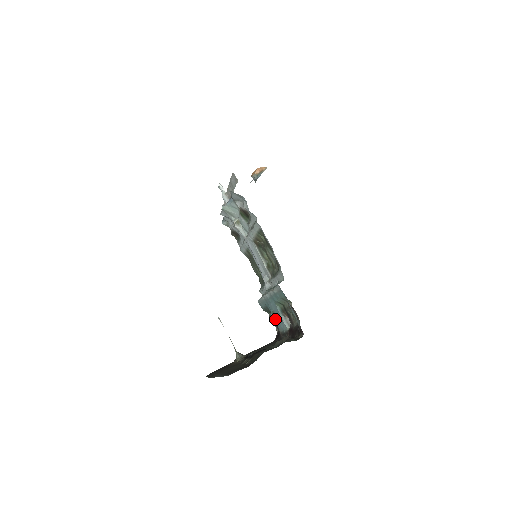
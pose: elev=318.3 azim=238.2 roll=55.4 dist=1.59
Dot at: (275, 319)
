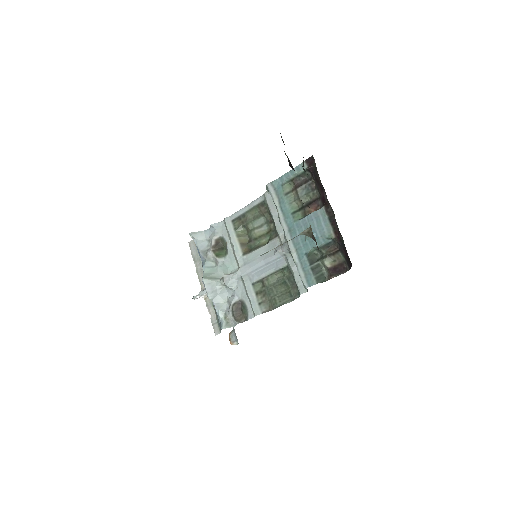
Dot at: (314, 233)
